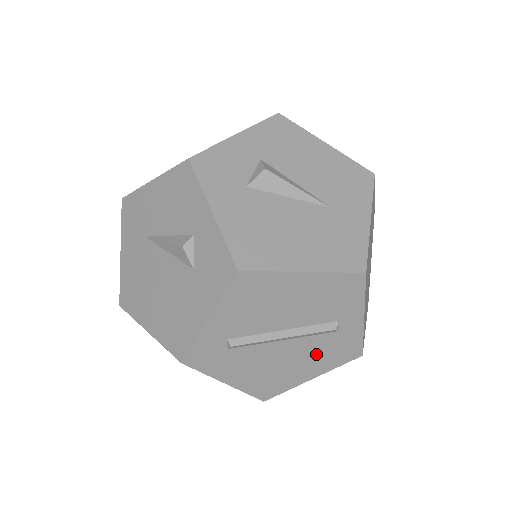
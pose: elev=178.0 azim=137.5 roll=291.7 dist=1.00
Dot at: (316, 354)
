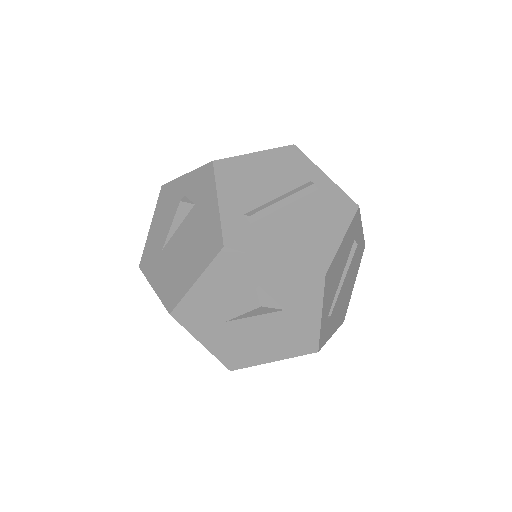
Dot at: (322, 213)
